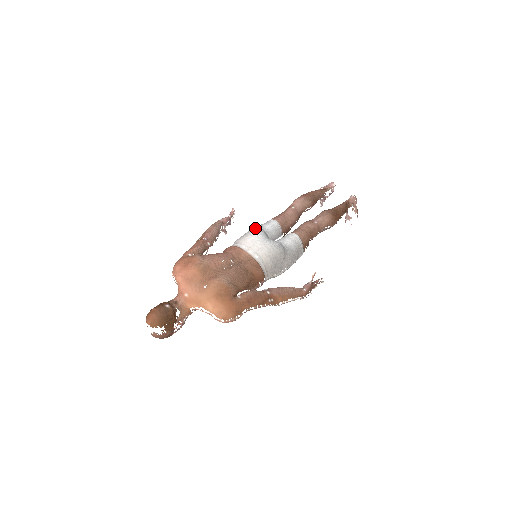
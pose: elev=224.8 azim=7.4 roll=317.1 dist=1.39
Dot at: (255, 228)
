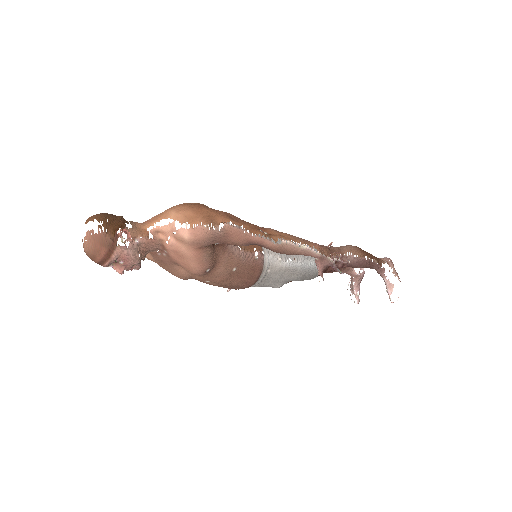
Dot at: occluded
